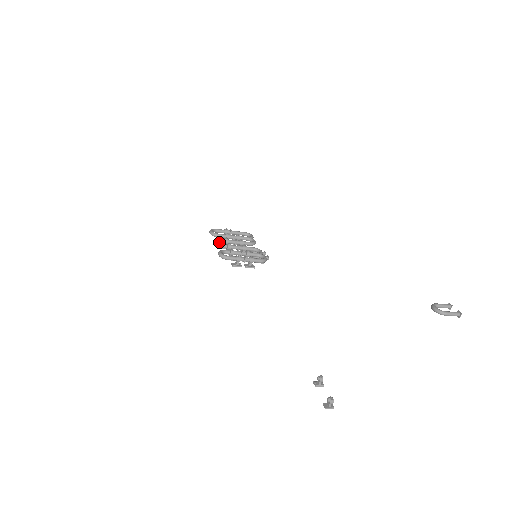
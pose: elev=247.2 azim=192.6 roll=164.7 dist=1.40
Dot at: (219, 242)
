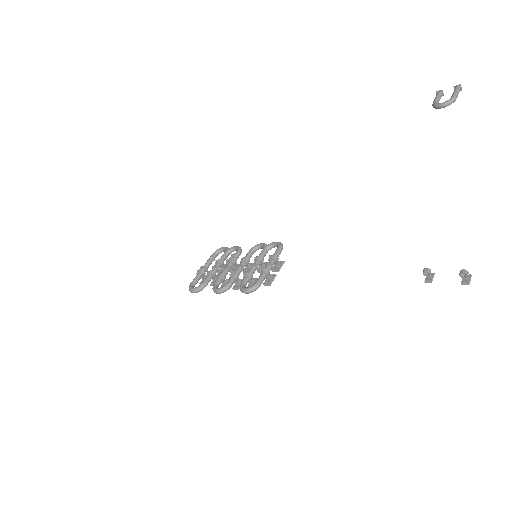
Dot at: occluded
